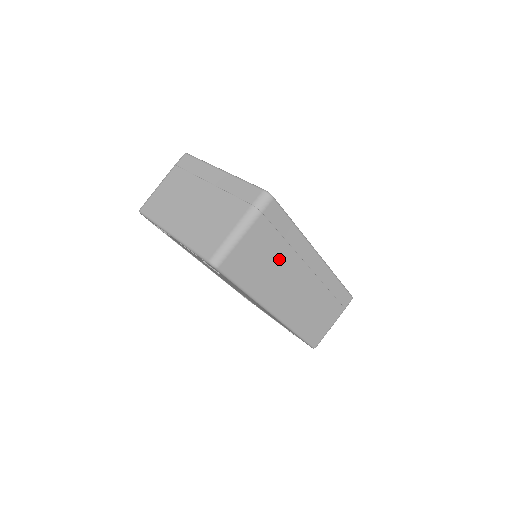
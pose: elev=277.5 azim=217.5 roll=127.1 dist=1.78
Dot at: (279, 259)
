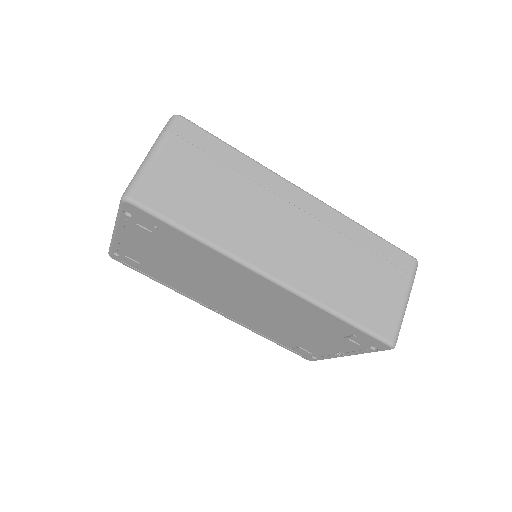
Dot at: (233, 192)
